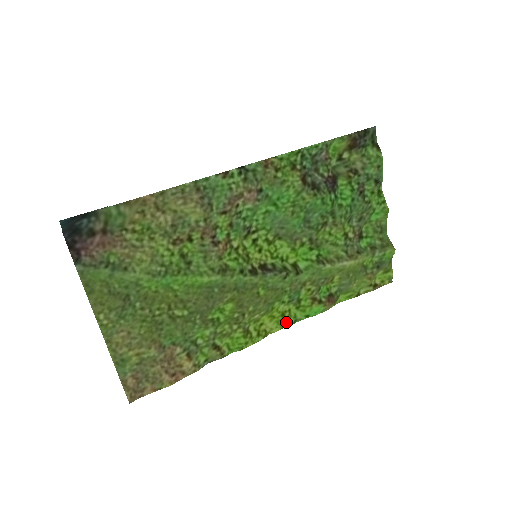
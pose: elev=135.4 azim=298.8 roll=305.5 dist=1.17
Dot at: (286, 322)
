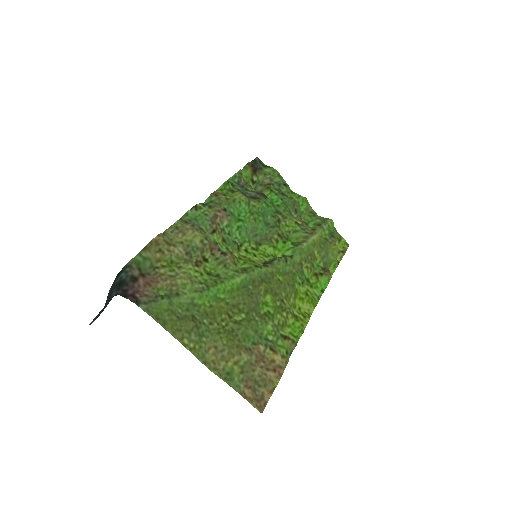
Dot at: (313, 299)
